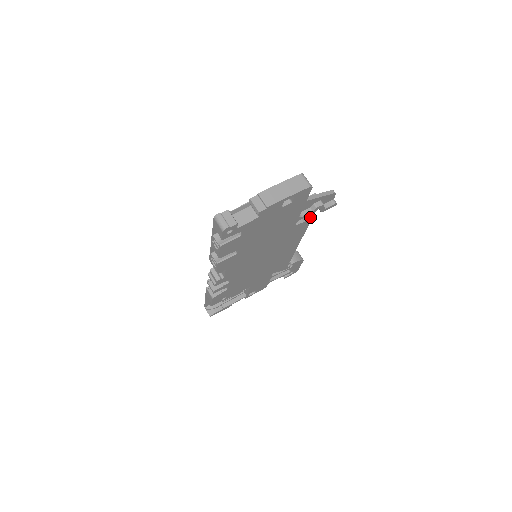
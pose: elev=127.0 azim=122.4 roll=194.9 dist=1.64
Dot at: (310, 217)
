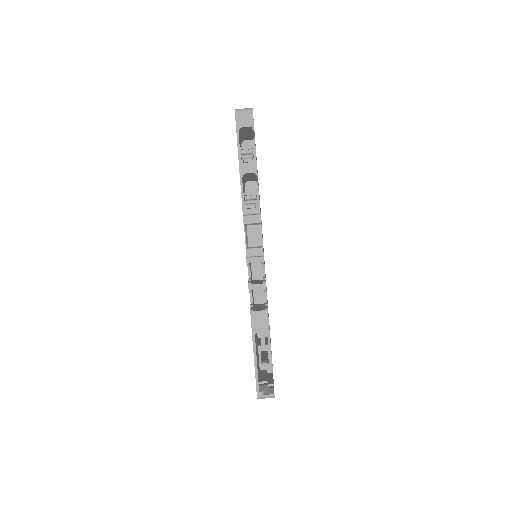
Dot at: occluded
